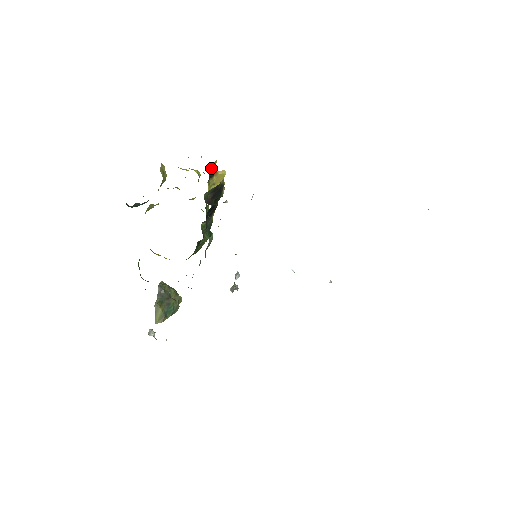
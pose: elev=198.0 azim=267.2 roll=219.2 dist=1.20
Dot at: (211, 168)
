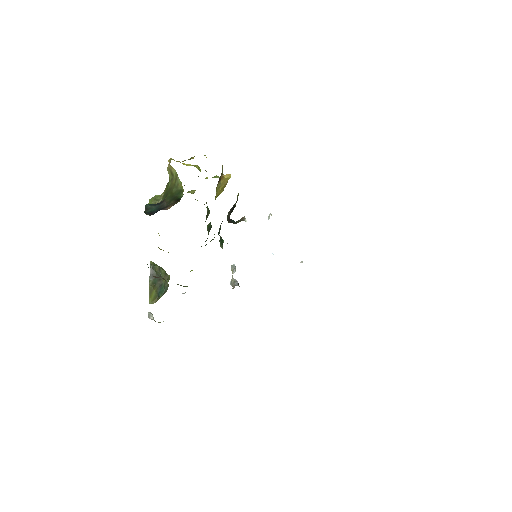
Dot at: occluded
